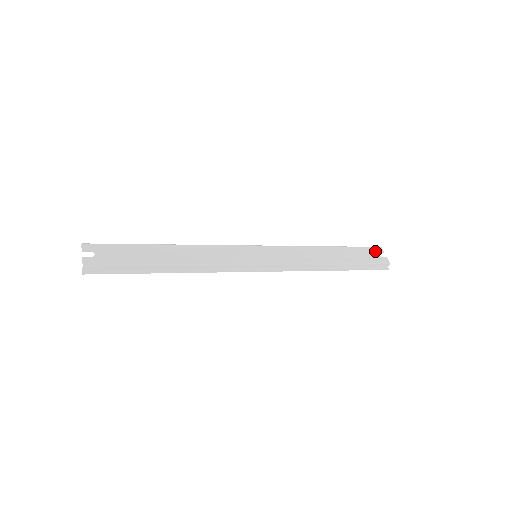
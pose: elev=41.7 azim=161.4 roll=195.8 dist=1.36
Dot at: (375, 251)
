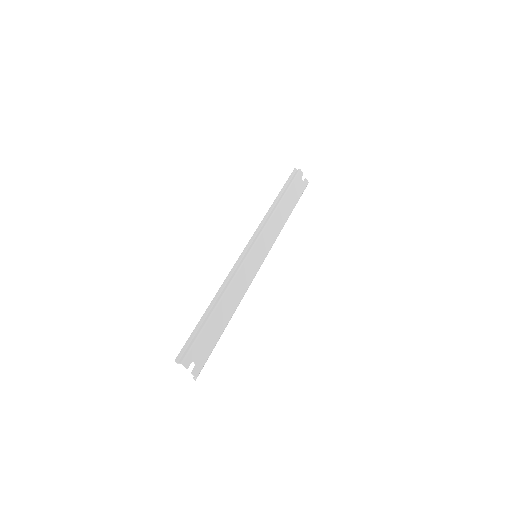
Dot at: (300, 178)
